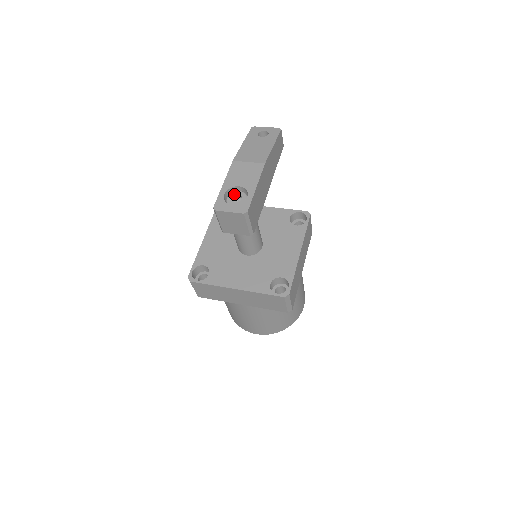
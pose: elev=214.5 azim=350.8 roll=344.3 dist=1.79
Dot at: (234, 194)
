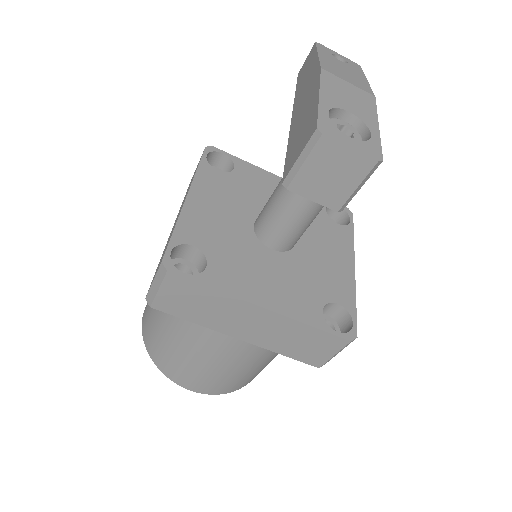
Dot at: (338, 122)
